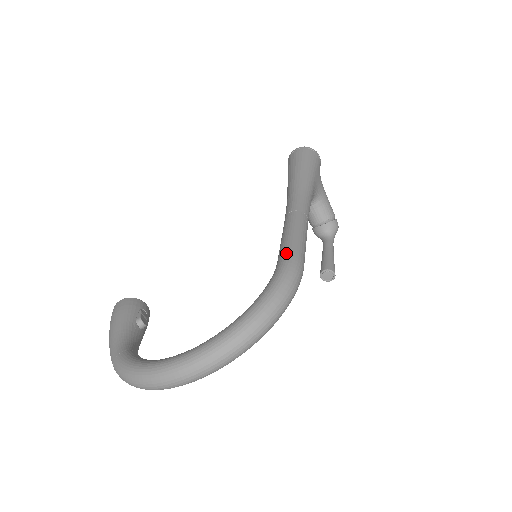
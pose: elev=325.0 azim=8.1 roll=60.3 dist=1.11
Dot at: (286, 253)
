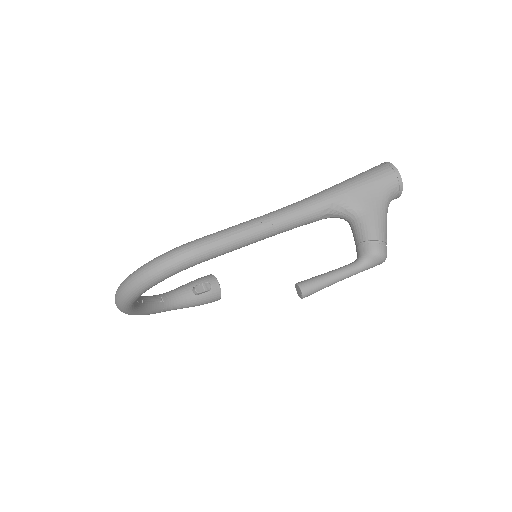
Dot at: (197, 239)
